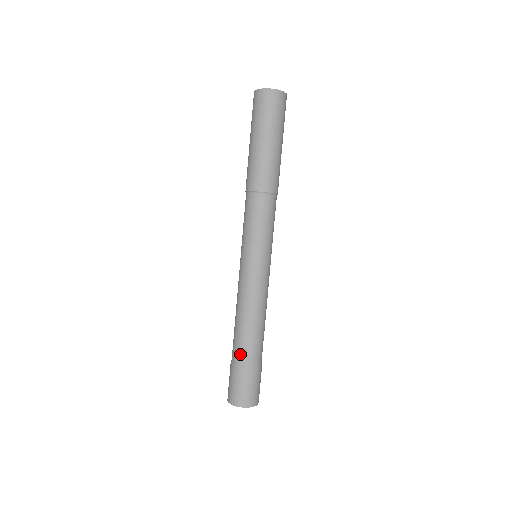
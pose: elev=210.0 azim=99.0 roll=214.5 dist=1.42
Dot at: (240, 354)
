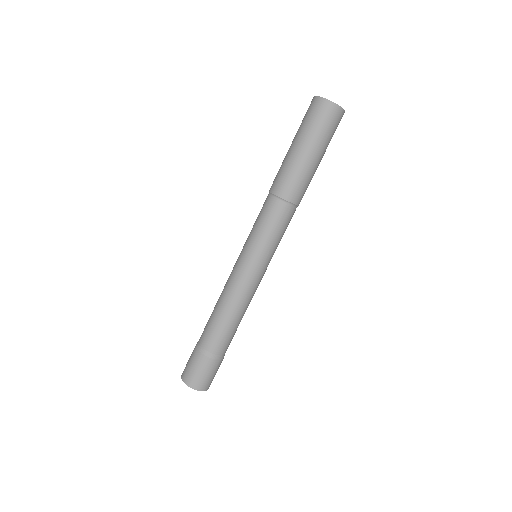
Dot at: (221, 347)
